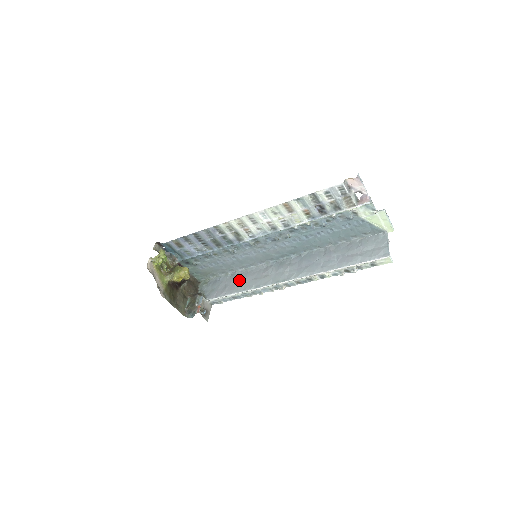
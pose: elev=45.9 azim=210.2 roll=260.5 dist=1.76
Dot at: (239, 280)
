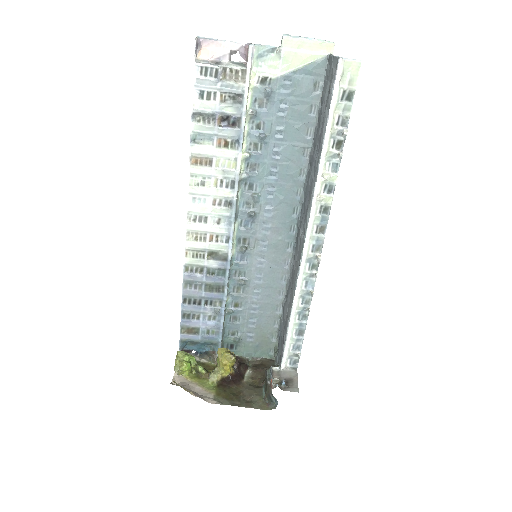
Dot at: (286, 307)
